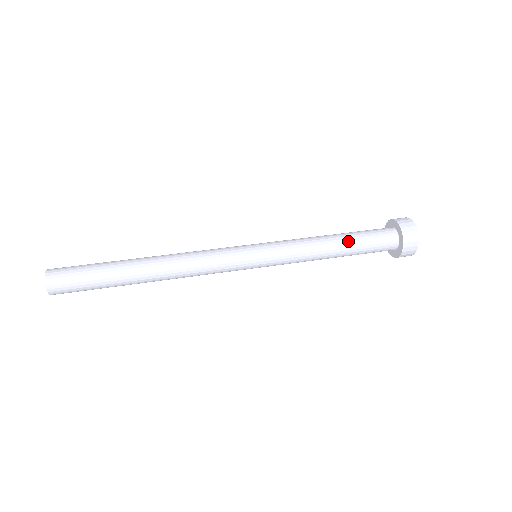
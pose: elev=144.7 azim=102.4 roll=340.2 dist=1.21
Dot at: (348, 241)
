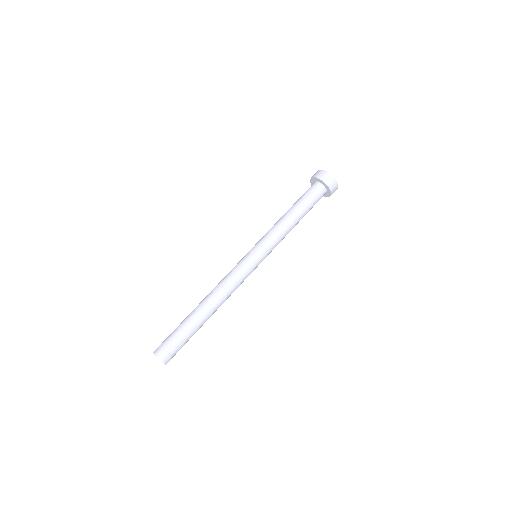
Dot at: (302, 213)
